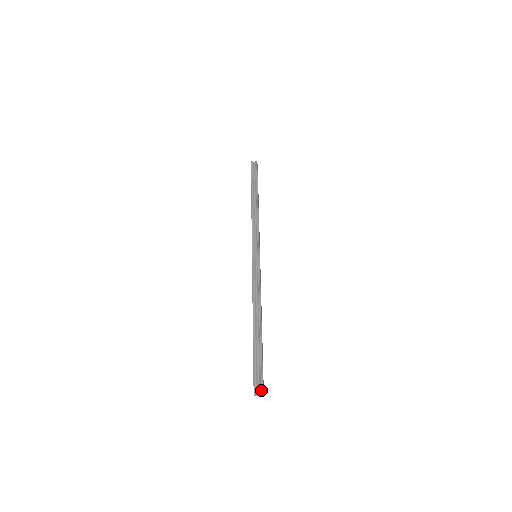
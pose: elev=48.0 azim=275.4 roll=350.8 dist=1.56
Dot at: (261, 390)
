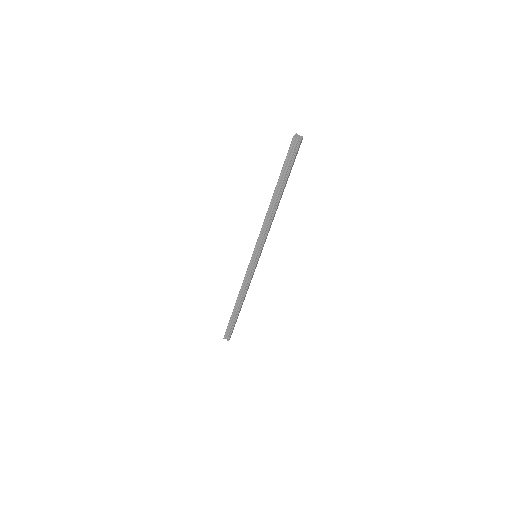
Dot at: (302, 138)
